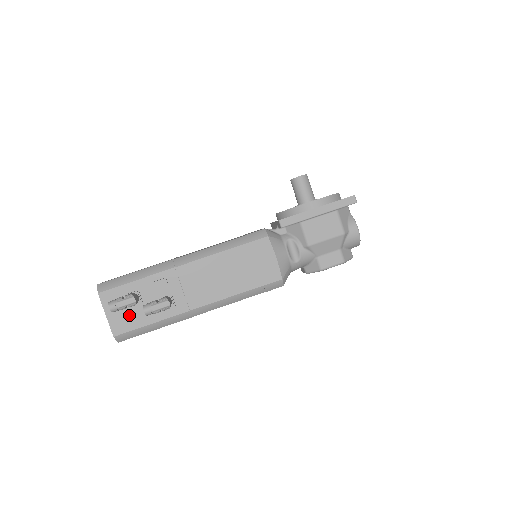
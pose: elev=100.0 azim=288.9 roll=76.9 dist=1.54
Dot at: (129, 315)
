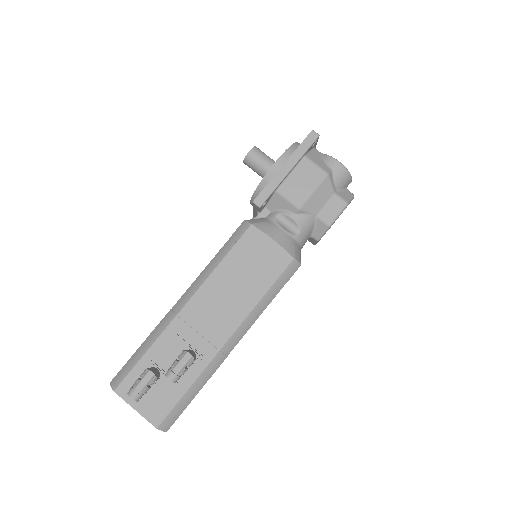
Dot at: (159, 395)
